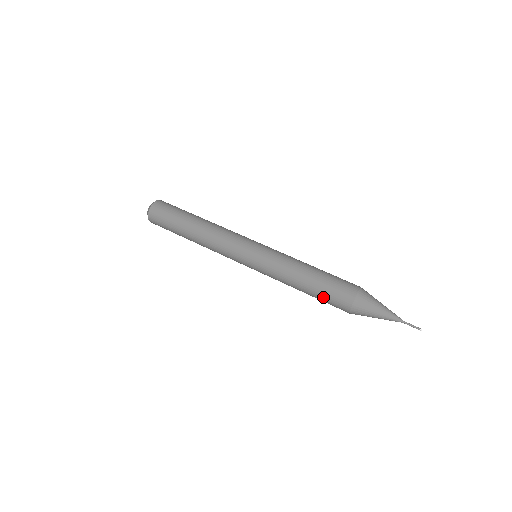
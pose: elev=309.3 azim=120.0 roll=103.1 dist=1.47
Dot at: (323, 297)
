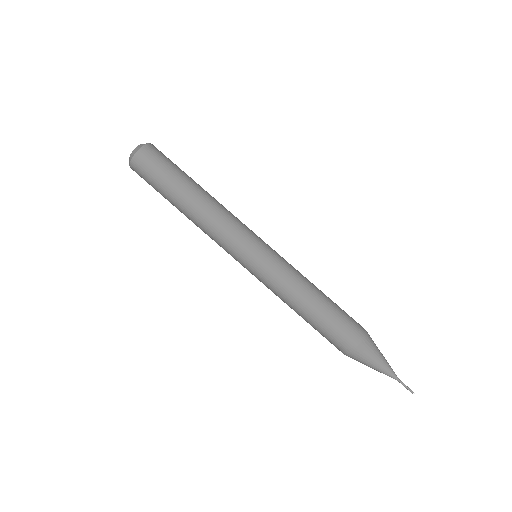
Dot at: occluded
